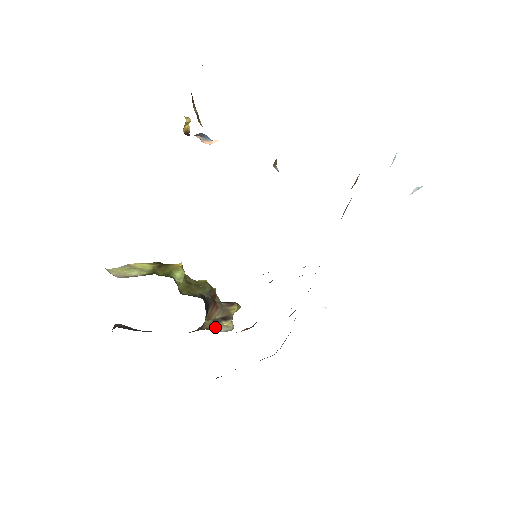
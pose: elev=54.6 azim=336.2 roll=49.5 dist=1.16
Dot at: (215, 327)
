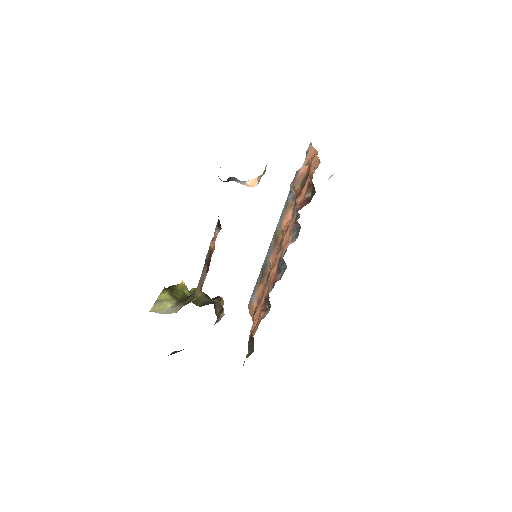
Dot at: (217, 321)
